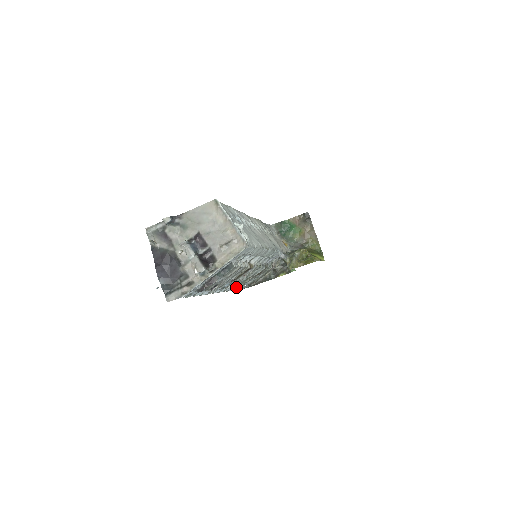
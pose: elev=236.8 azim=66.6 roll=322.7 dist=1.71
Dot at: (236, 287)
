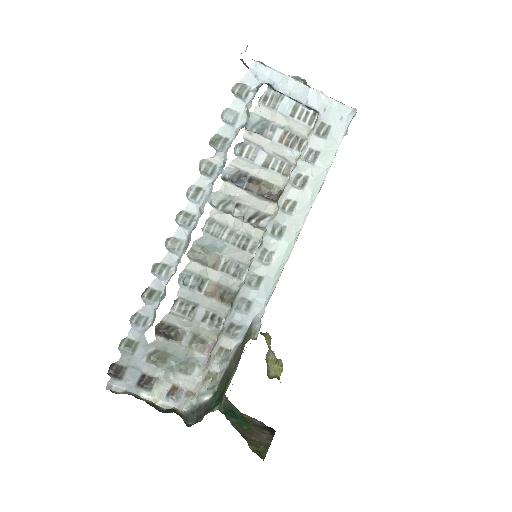
Dot at: (187, 254)
